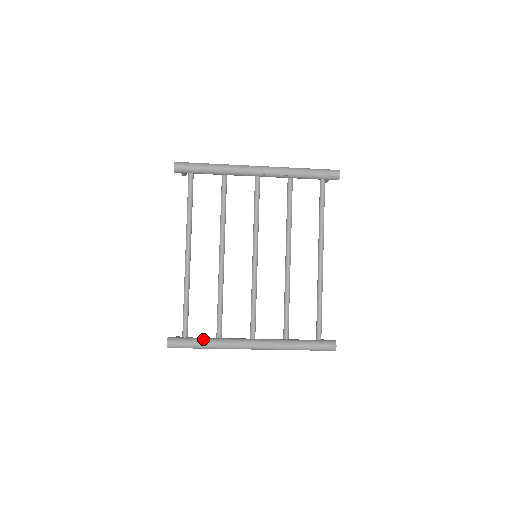
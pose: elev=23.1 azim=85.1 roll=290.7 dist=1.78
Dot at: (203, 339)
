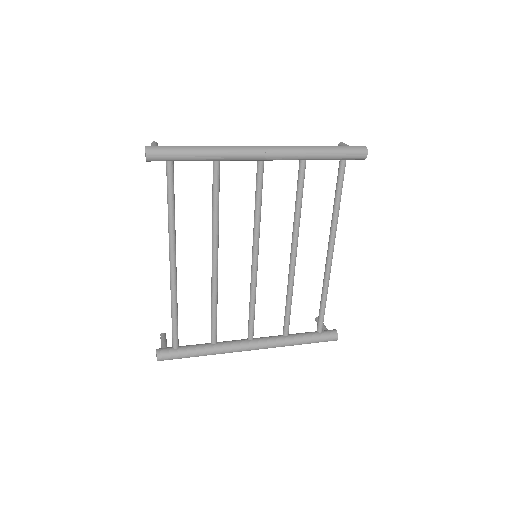
Dot at: (197, 349)
